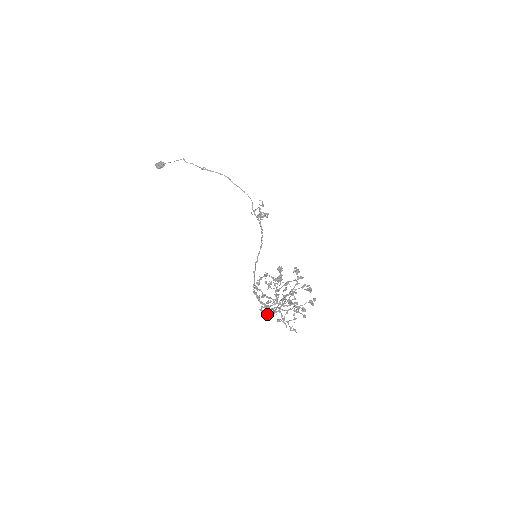
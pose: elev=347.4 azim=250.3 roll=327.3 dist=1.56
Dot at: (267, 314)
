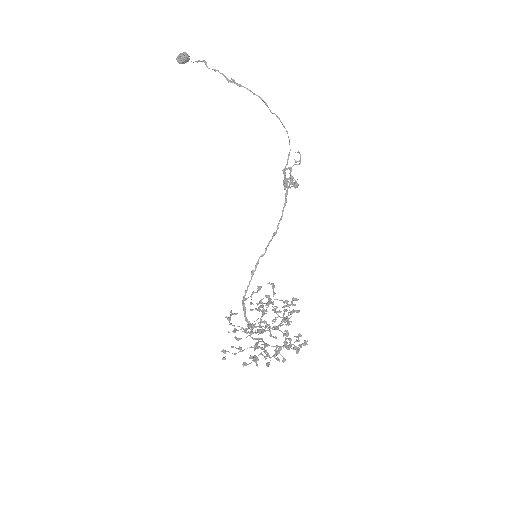
Dot at: occluded
